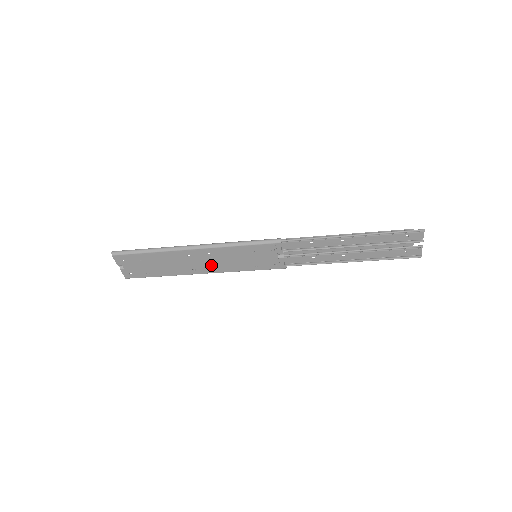
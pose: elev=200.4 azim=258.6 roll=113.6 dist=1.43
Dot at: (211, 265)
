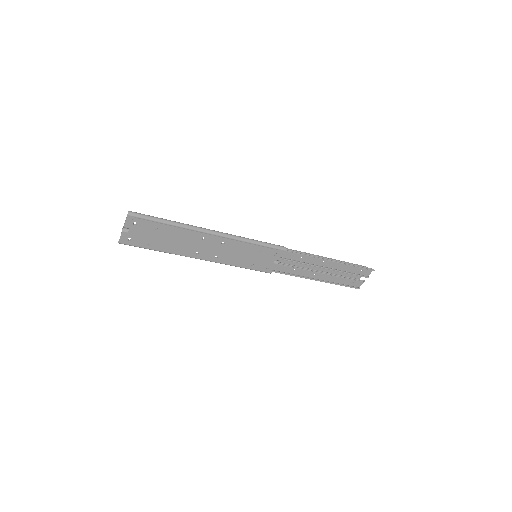
Dot at: (215, 253)
